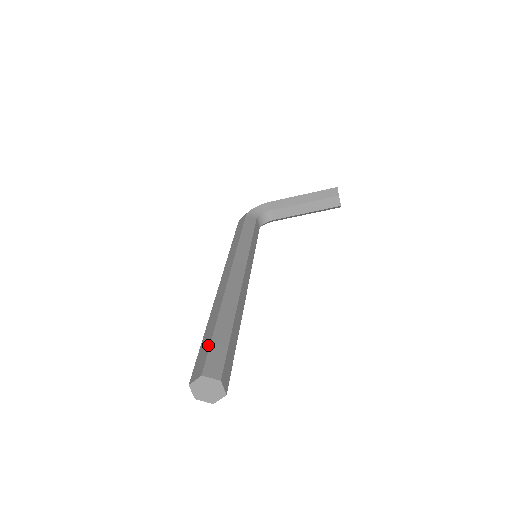
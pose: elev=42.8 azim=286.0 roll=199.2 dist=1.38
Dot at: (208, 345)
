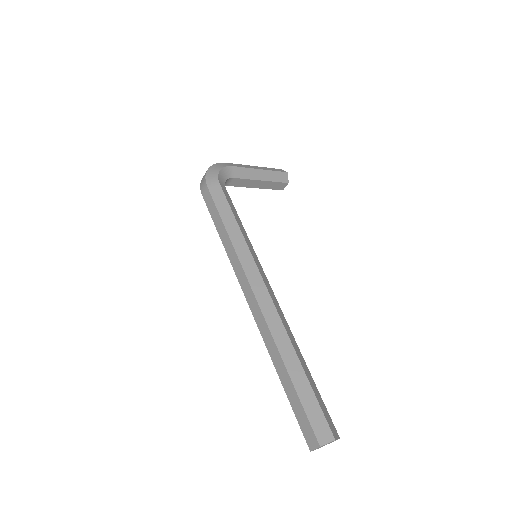
Dot at: (316, 401)
